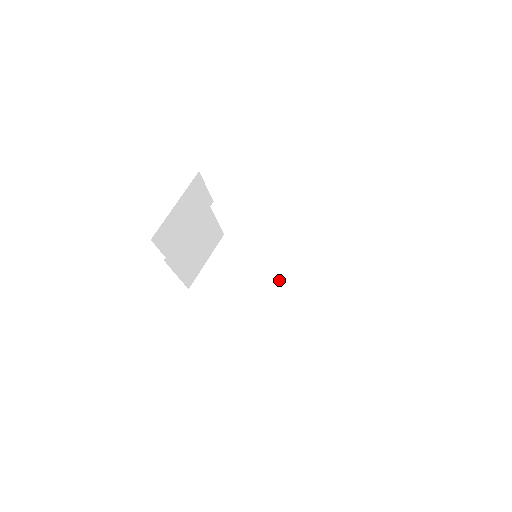
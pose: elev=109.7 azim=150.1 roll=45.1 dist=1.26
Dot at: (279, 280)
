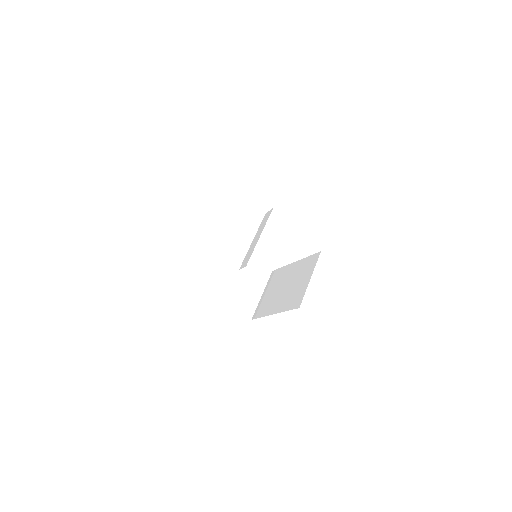
Dot at: (239, 267)
